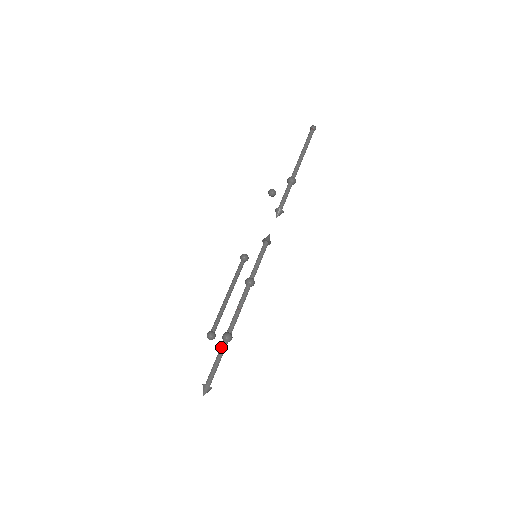
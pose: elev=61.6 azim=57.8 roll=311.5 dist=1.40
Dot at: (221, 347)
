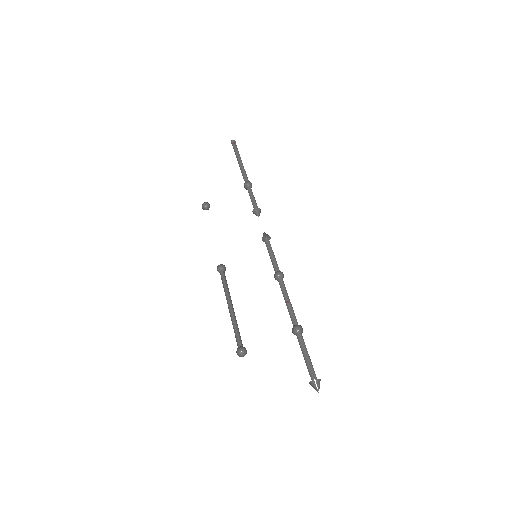
Dot at: (301, 340)
